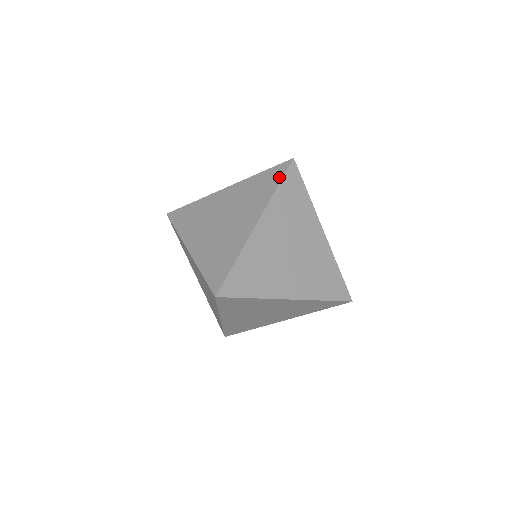
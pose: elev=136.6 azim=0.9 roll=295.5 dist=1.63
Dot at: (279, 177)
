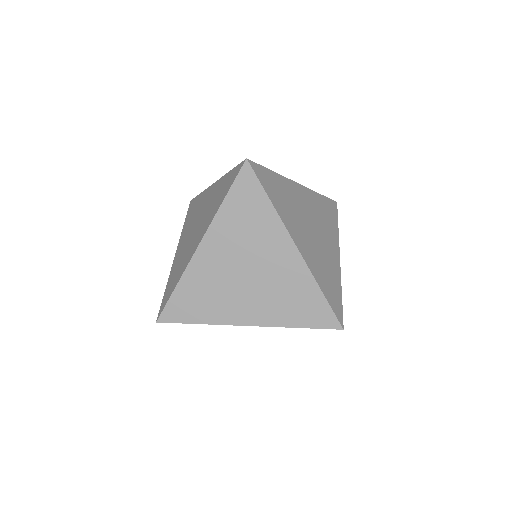
Dot at: (230, 185)
